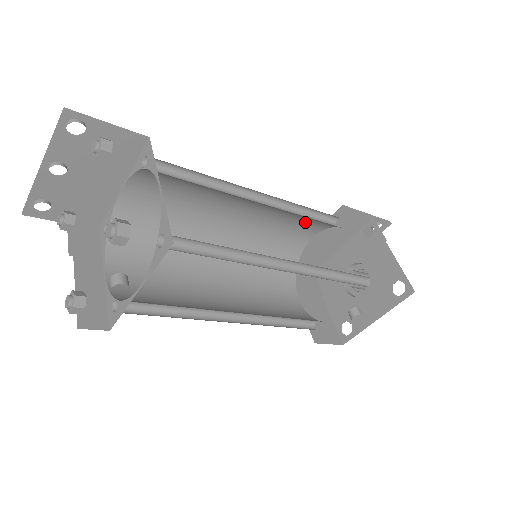
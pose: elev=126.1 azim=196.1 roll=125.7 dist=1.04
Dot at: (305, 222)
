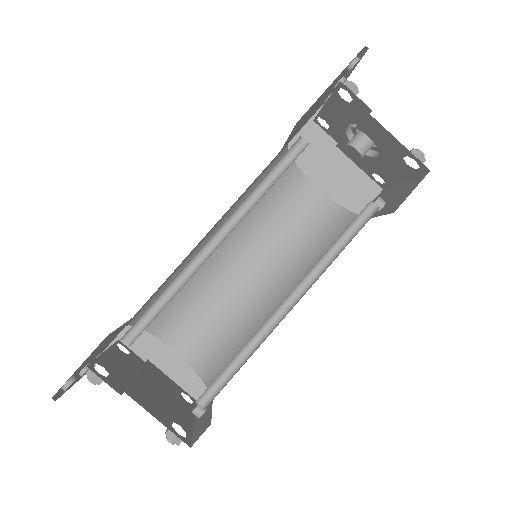
Dot at: occluded
